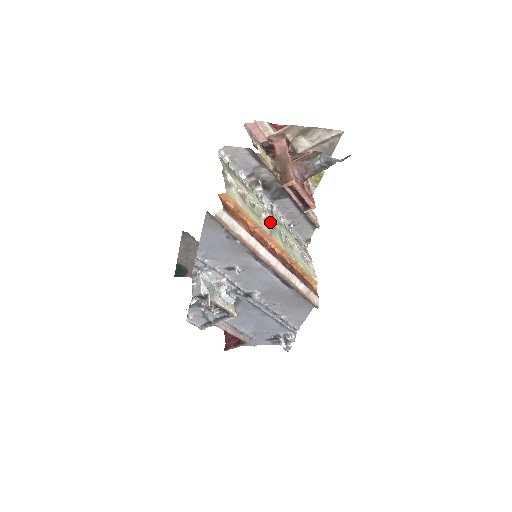
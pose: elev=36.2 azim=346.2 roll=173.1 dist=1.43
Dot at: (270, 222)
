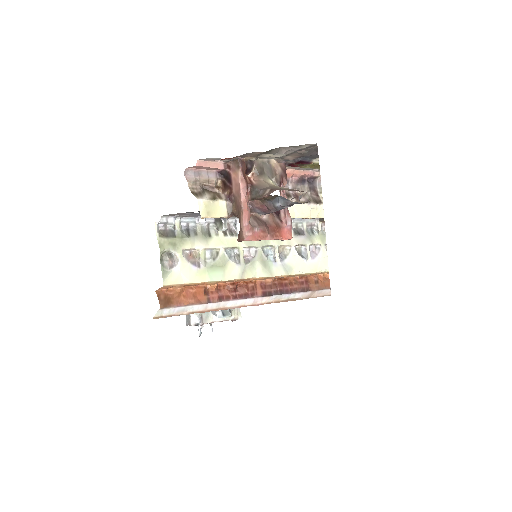
Dot at: (248, 250)
